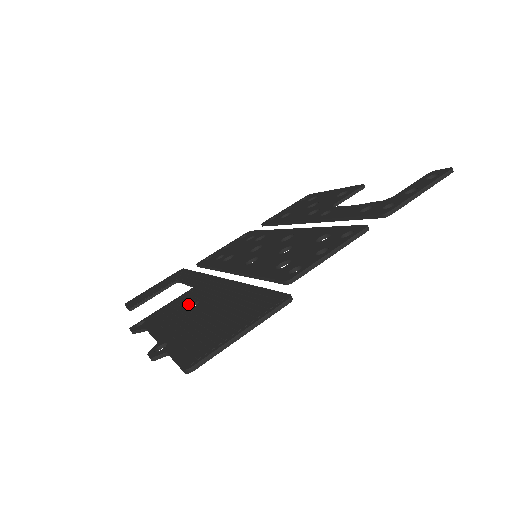
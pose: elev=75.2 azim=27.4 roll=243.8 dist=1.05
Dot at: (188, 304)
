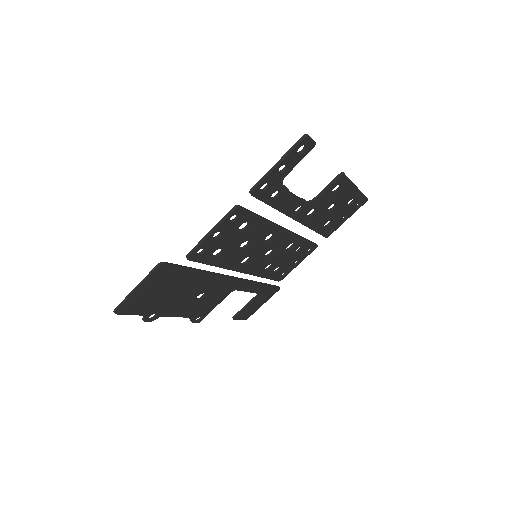
Dot at: (203, 296)
